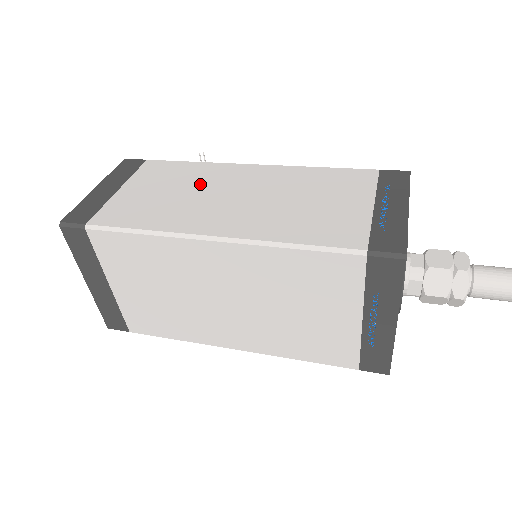
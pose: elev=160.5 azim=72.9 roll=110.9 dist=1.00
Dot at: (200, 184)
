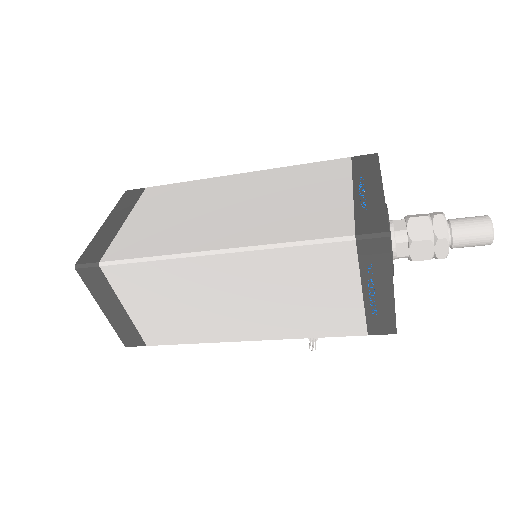
Dot at: occluded
